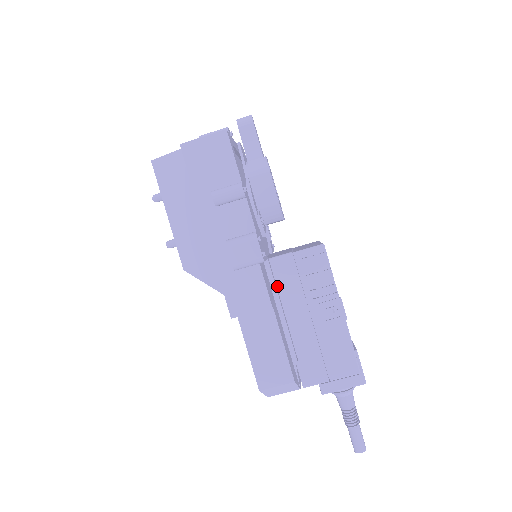
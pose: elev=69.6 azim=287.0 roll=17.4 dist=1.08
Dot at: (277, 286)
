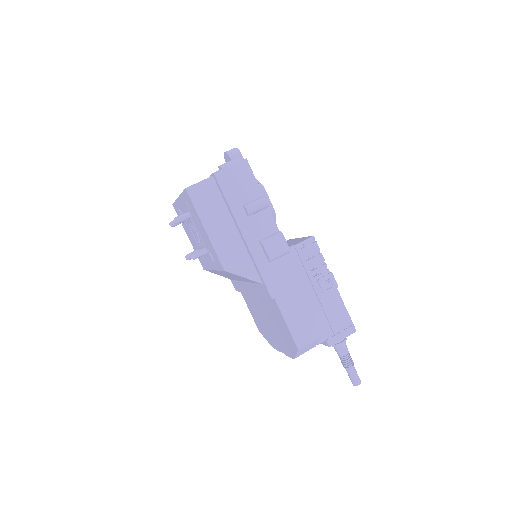
Dot at: occluded
